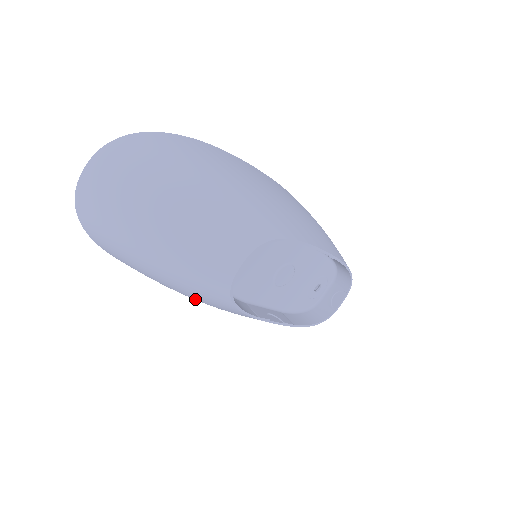
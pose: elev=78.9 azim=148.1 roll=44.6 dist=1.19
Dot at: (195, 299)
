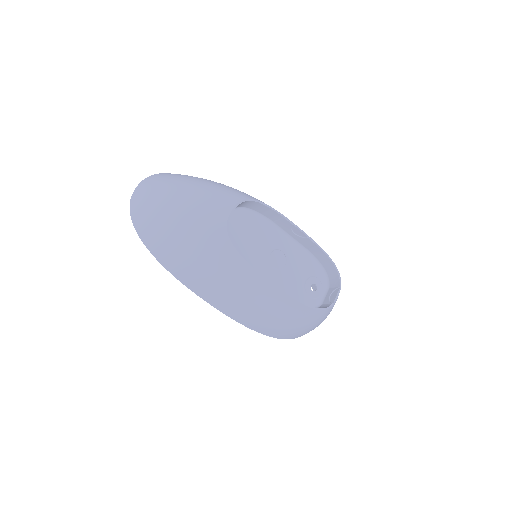
Dot at: (207, 263)
